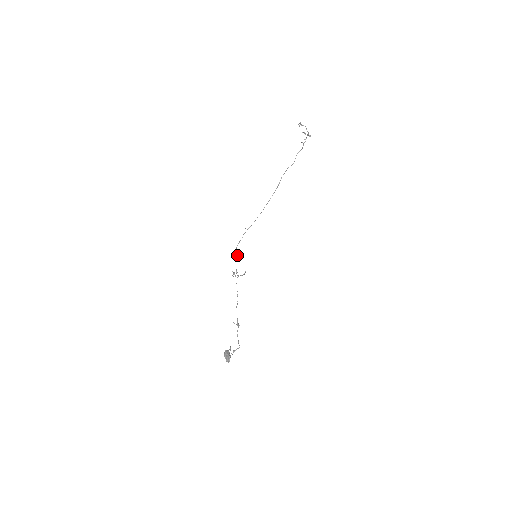
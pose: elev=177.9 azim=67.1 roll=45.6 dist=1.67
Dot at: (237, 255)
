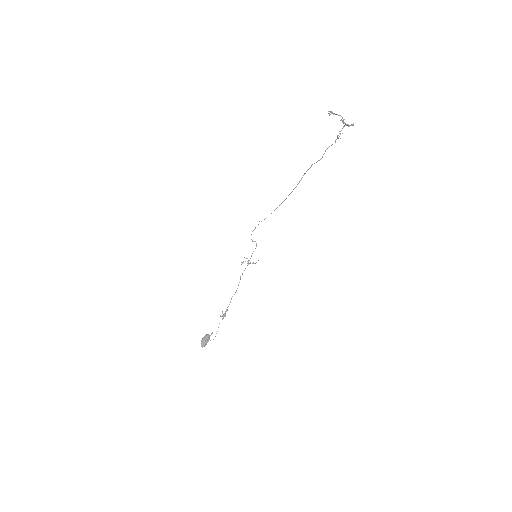
Dot at: (254, 241)
